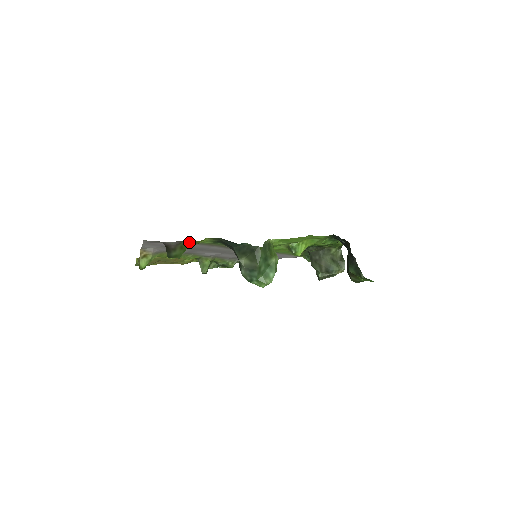
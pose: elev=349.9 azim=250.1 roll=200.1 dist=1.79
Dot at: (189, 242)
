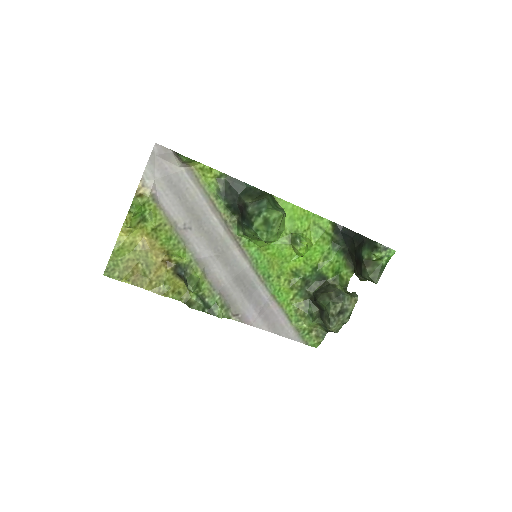
Dot at: (197, 165)
